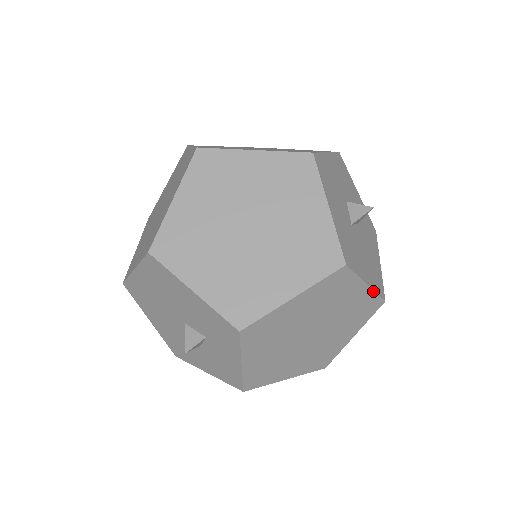
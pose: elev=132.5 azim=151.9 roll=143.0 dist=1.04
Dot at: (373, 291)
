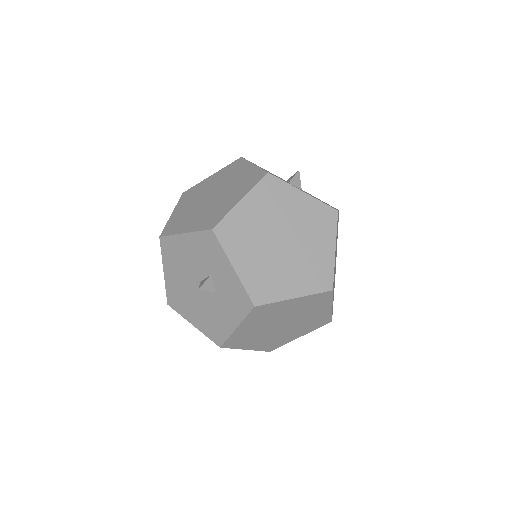
Dot at: (315, 199)
